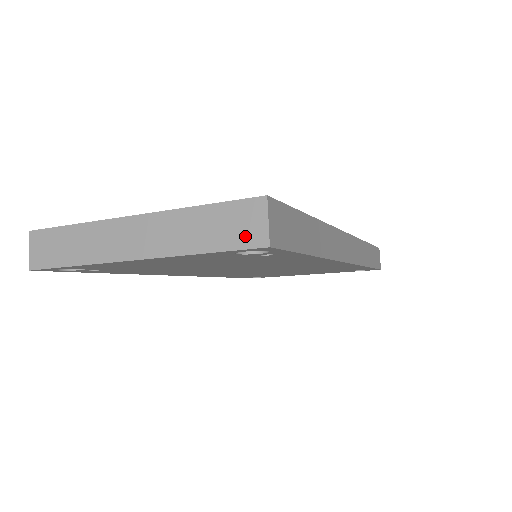
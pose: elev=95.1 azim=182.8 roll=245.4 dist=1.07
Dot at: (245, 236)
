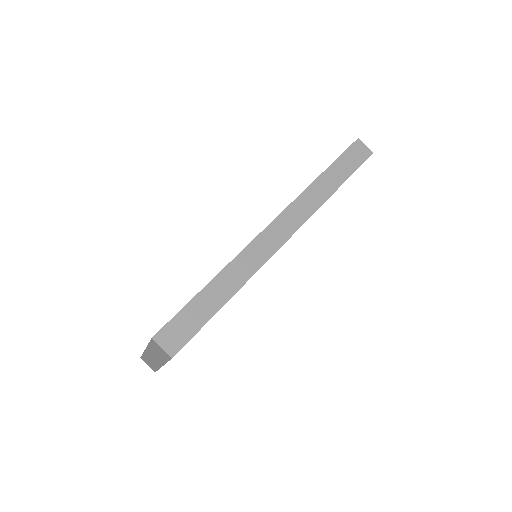
Dot at: (165, 355)
